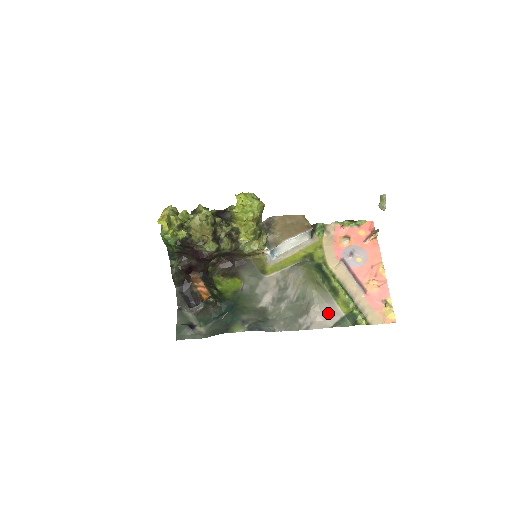
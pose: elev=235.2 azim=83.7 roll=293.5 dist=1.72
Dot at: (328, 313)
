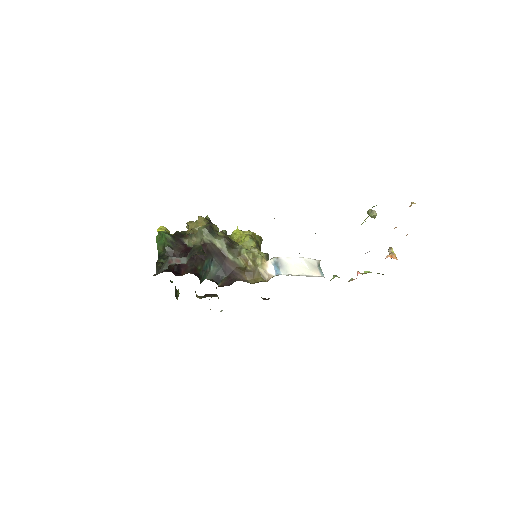
Dot at: occluded
